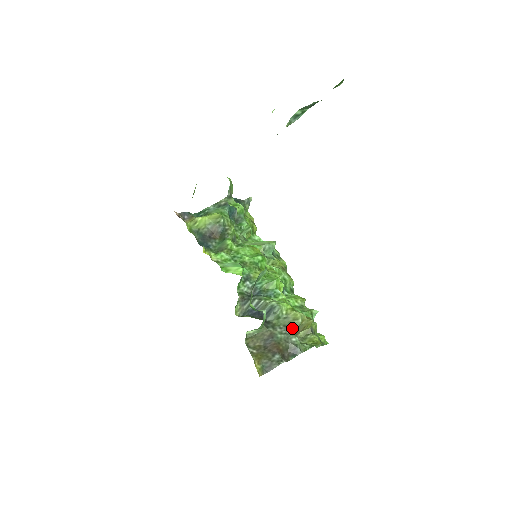
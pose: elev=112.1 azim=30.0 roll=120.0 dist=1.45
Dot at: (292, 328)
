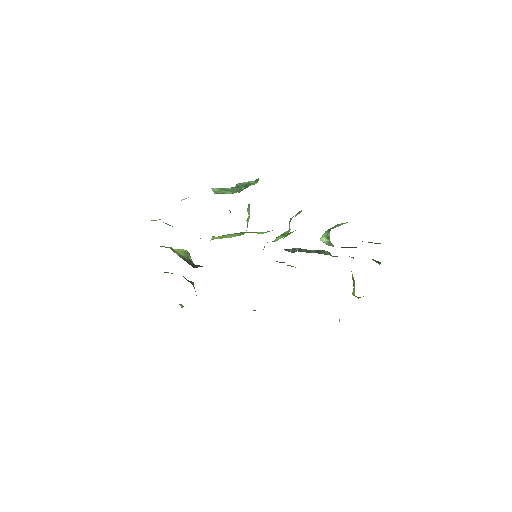
Dot at: (351, 257)
